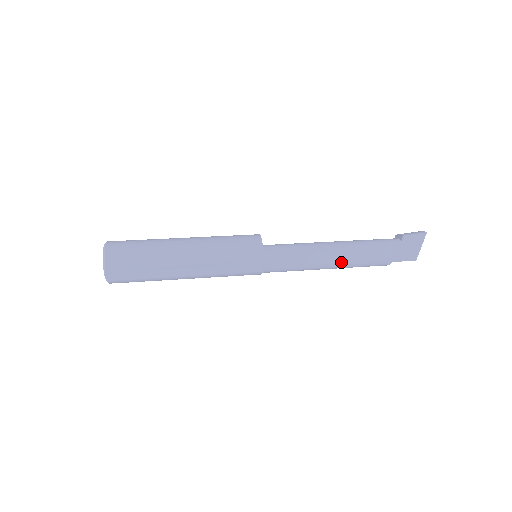
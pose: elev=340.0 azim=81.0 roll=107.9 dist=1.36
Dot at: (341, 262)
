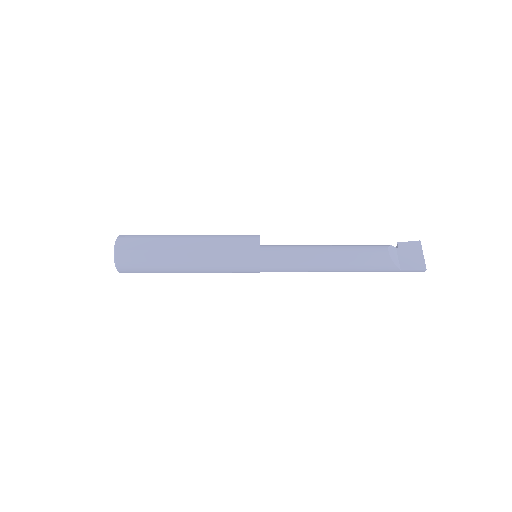
Dot at: (339, 250)
